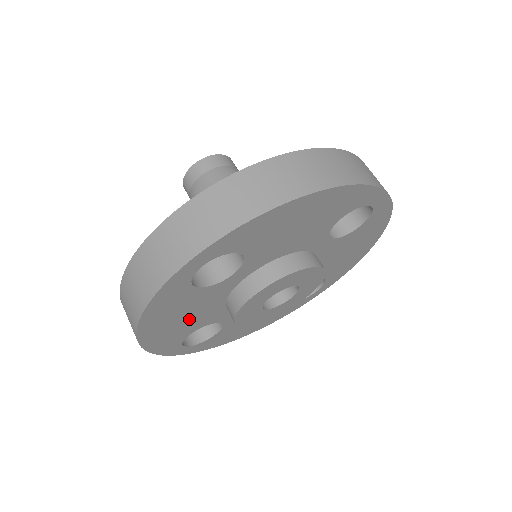
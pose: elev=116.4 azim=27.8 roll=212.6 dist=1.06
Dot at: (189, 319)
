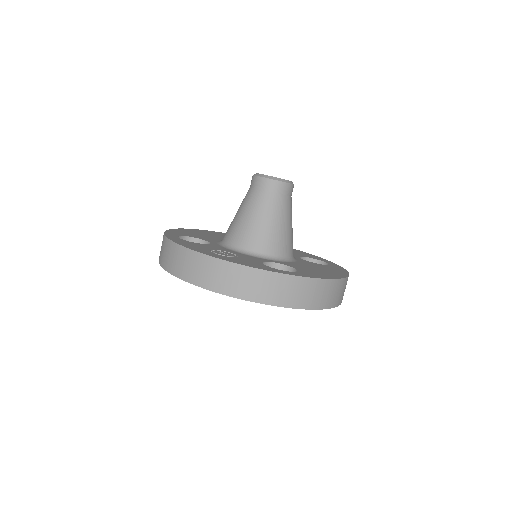
Dot at: occluded
